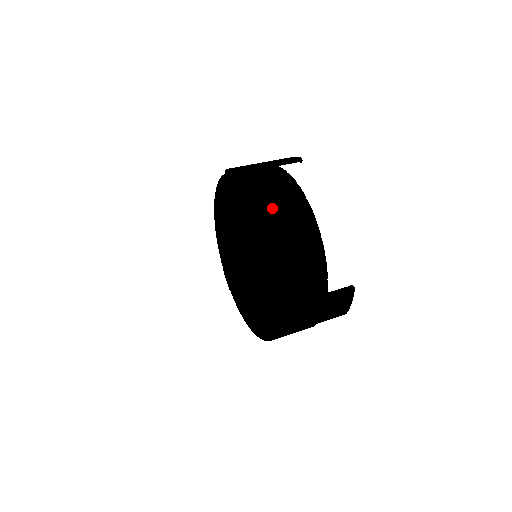
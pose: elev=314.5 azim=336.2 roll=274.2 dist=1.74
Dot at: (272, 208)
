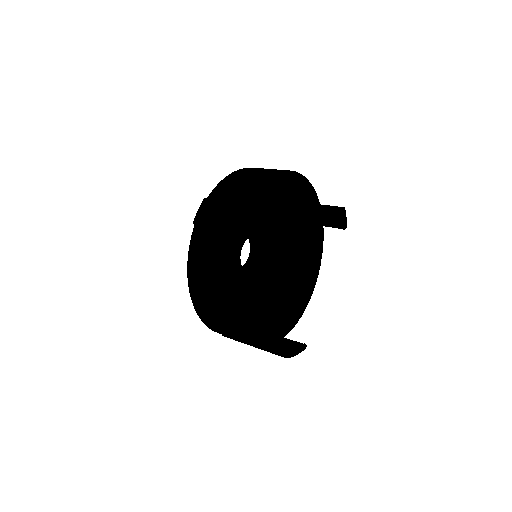
Dot at: (197, 293)
